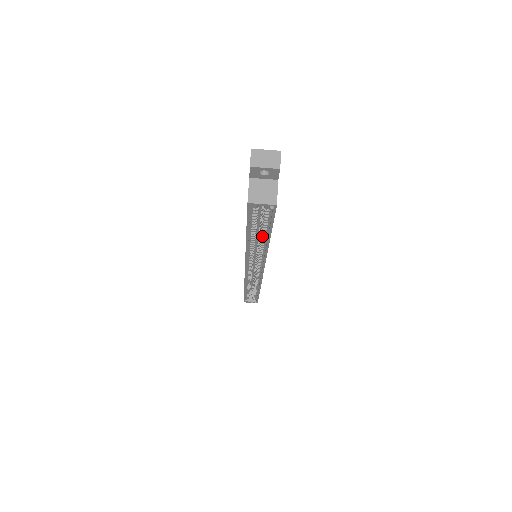
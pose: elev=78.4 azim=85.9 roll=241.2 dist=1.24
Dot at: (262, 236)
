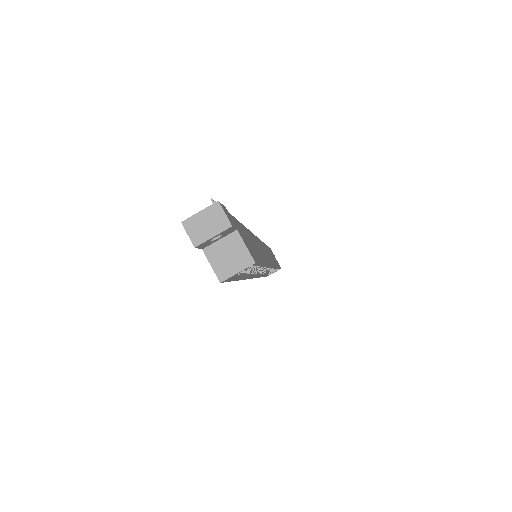
Dot at: occluded
